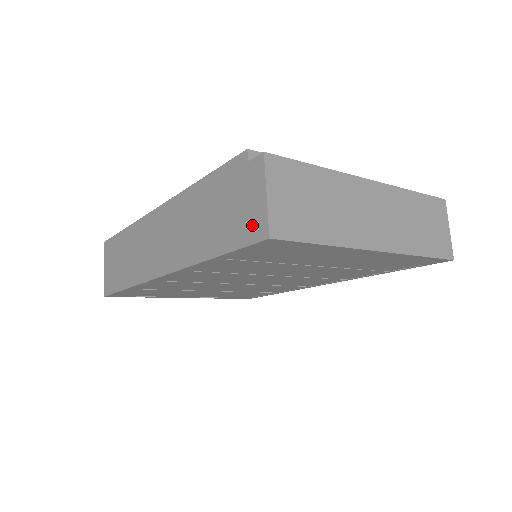
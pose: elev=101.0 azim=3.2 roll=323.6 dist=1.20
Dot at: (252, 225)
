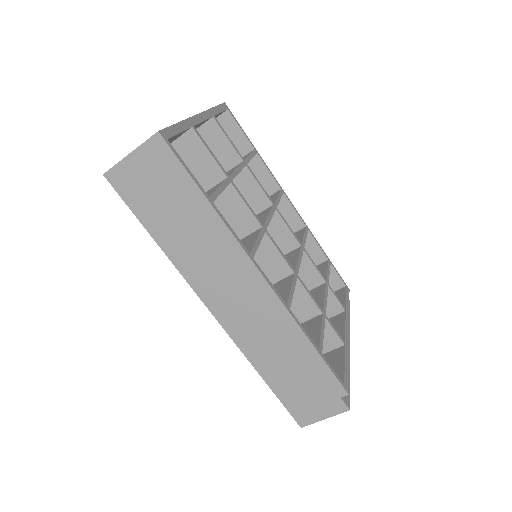
Dot at: (303, 413)
